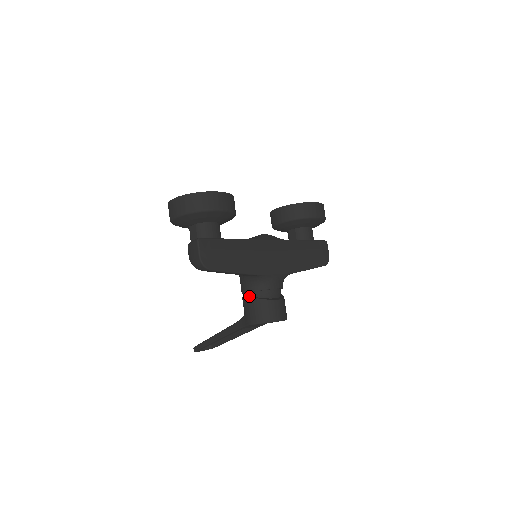
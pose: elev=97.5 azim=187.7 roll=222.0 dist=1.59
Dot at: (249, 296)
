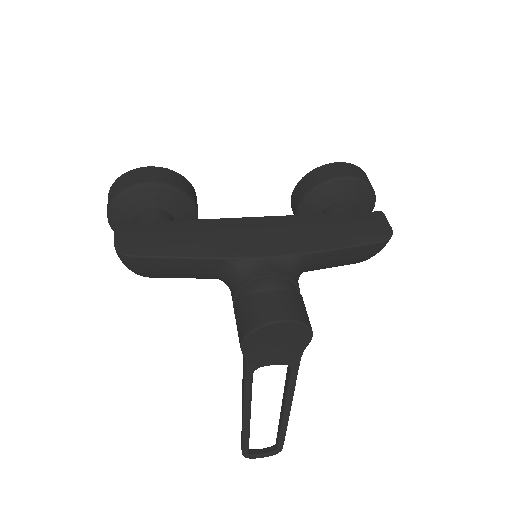
Dot at: (234, 303)
